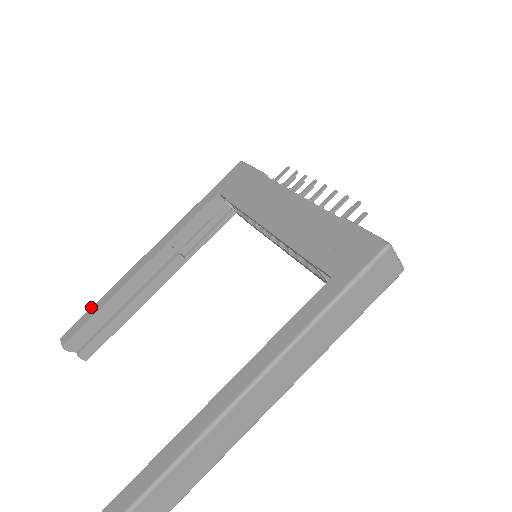
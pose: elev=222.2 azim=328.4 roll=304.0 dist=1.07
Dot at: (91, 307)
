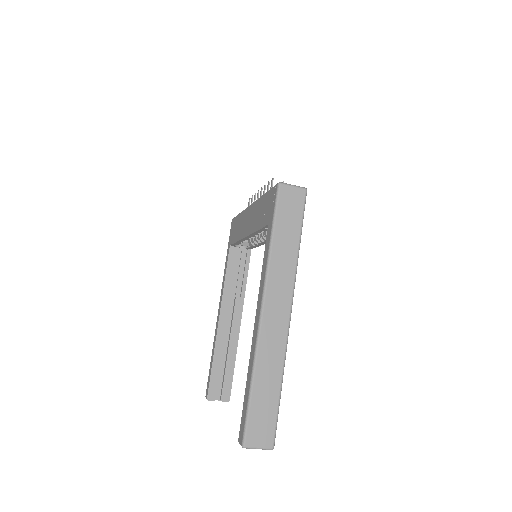
Dot at: (210, 365)
